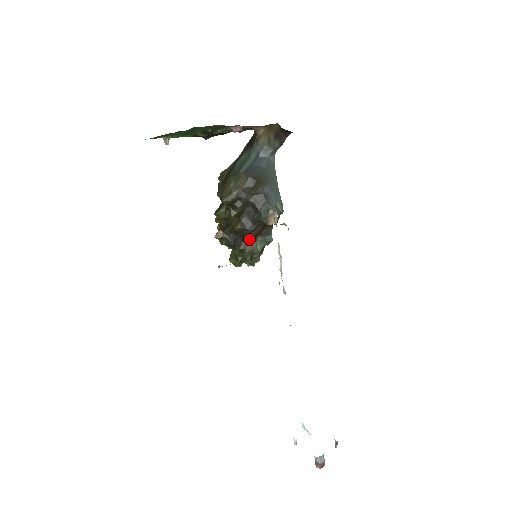
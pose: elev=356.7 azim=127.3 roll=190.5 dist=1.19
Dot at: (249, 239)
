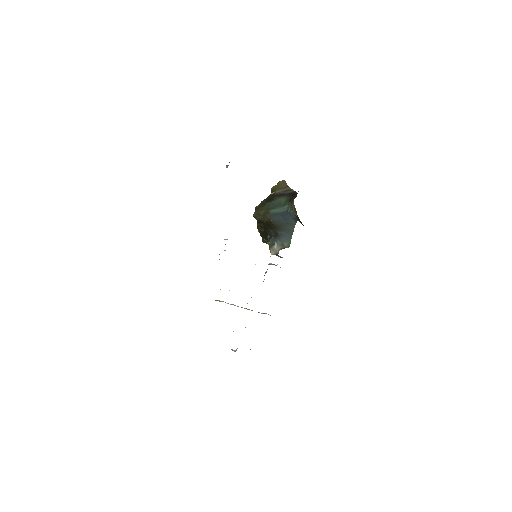
Dot at: occluded
